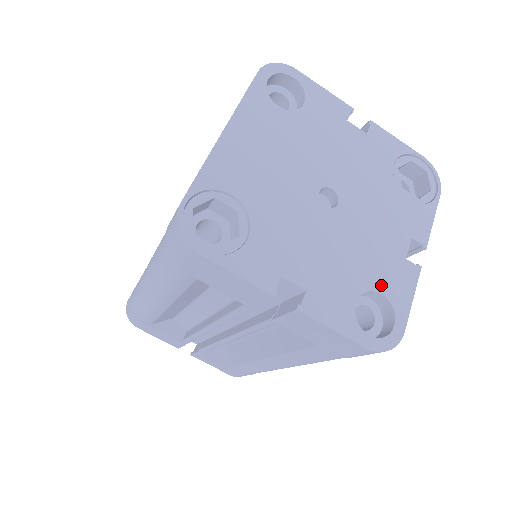
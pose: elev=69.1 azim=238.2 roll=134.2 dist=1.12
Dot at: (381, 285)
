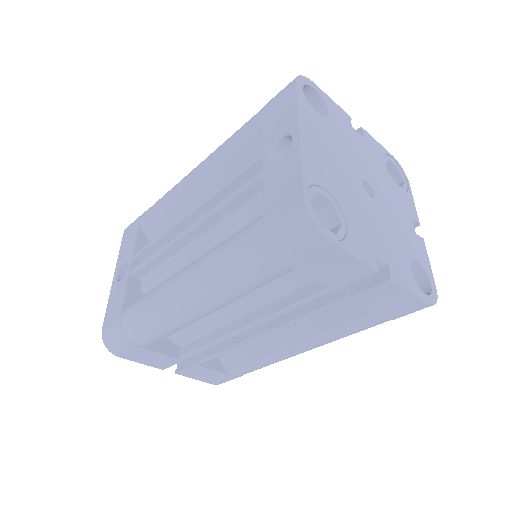
Dot at: (415, 255)
